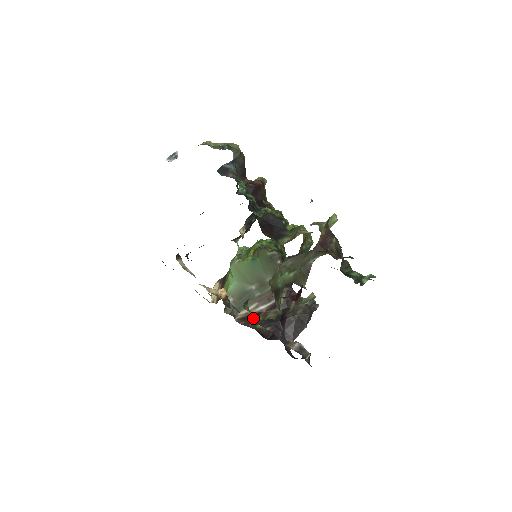
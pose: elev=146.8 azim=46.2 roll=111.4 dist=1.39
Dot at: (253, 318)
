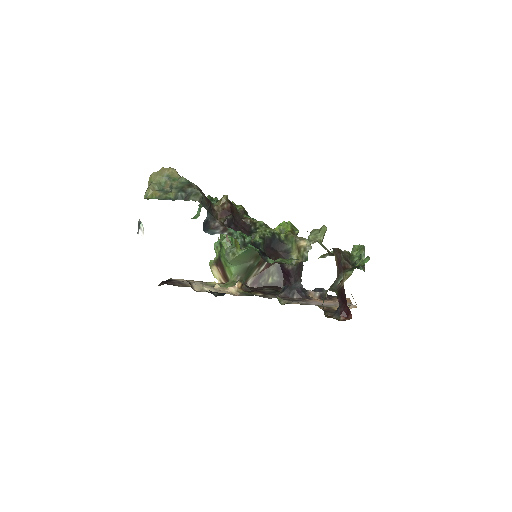
Dot at: (261, 278)
